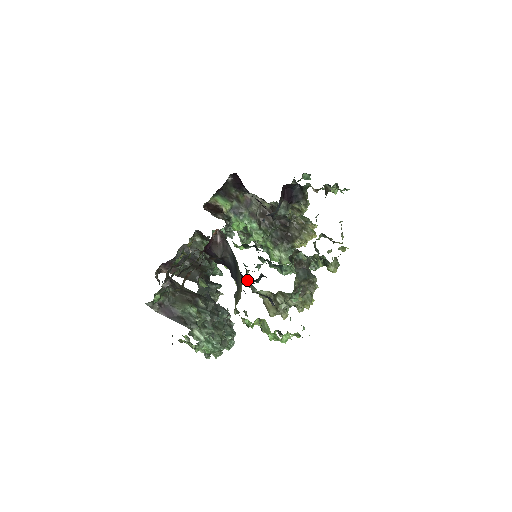
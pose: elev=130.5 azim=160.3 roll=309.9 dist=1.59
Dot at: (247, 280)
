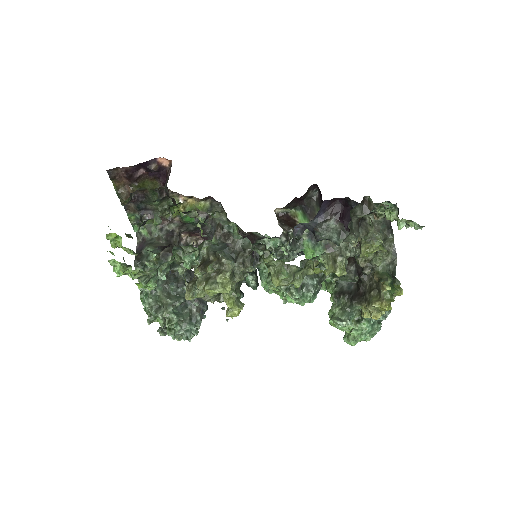
Dot at: occluded
